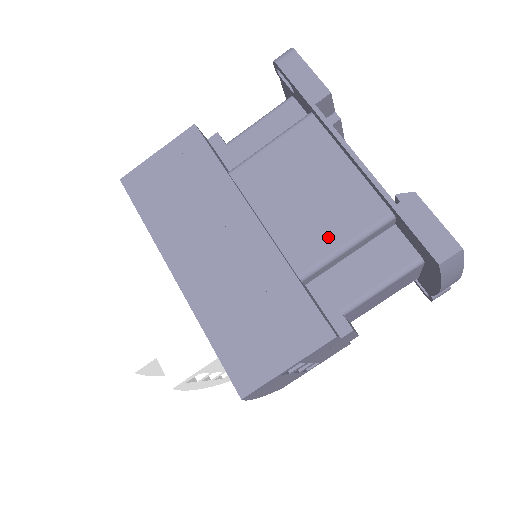
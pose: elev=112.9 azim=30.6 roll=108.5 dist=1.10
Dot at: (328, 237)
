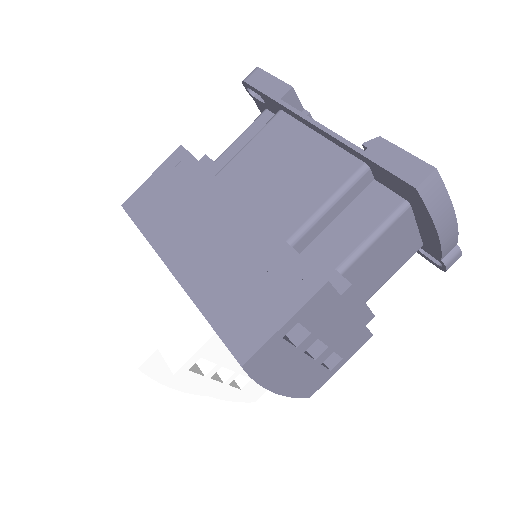
Dot at: (309, 201)
